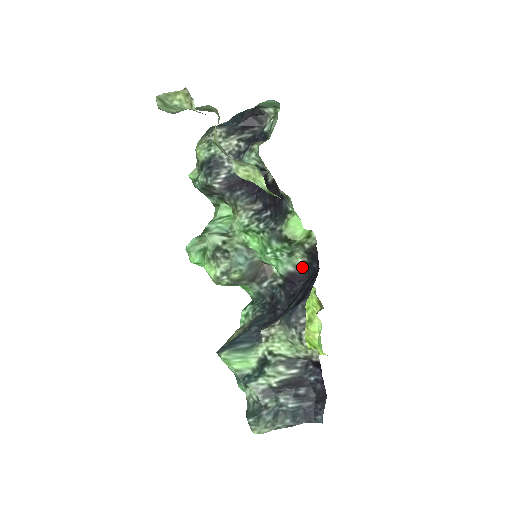
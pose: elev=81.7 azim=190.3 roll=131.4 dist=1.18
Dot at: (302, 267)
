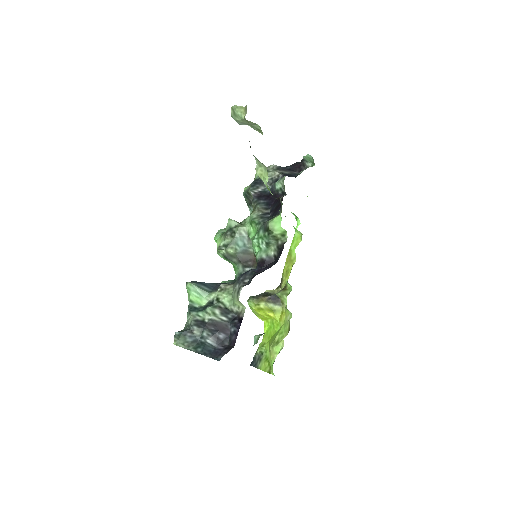
Dot at: (272, 259)
